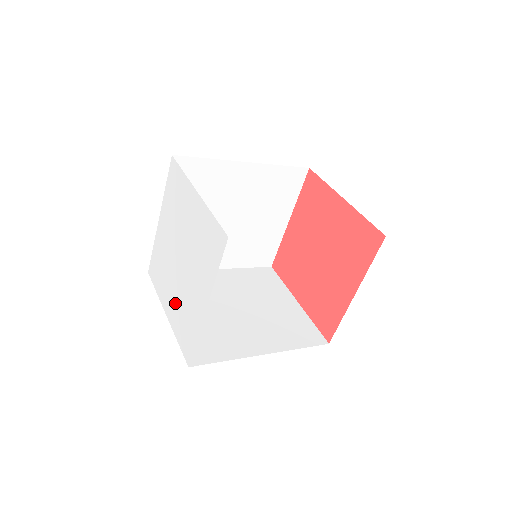
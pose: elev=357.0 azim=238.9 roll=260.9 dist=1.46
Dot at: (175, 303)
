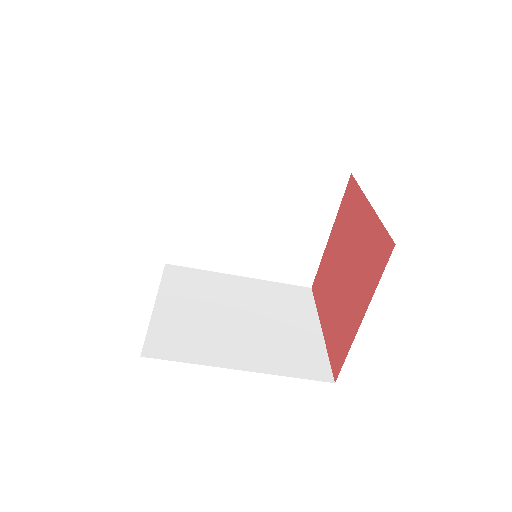
Dot at: occluded
